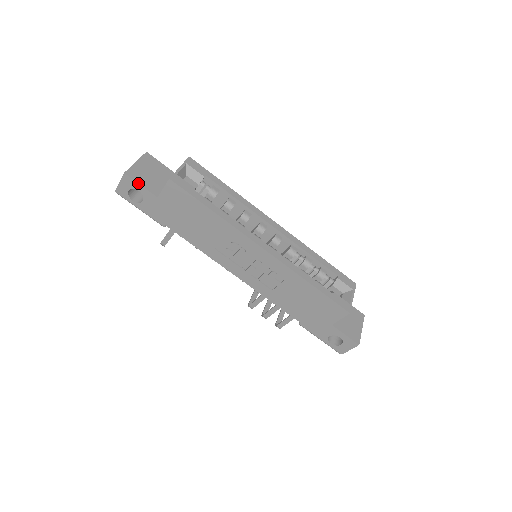
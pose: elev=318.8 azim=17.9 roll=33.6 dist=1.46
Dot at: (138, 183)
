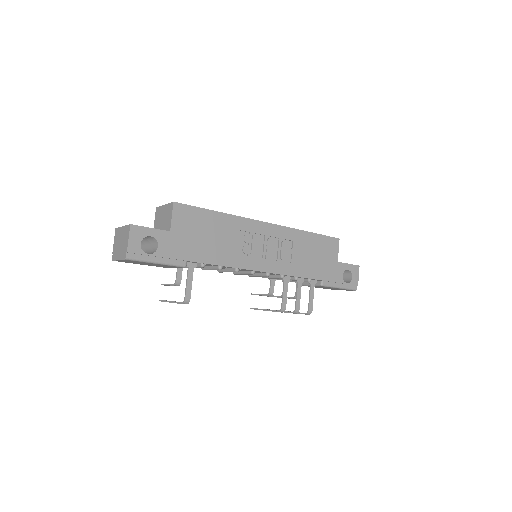
Dot at: (147, 227)
